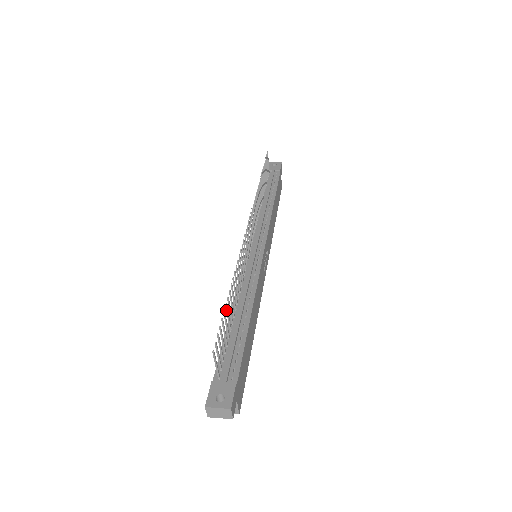
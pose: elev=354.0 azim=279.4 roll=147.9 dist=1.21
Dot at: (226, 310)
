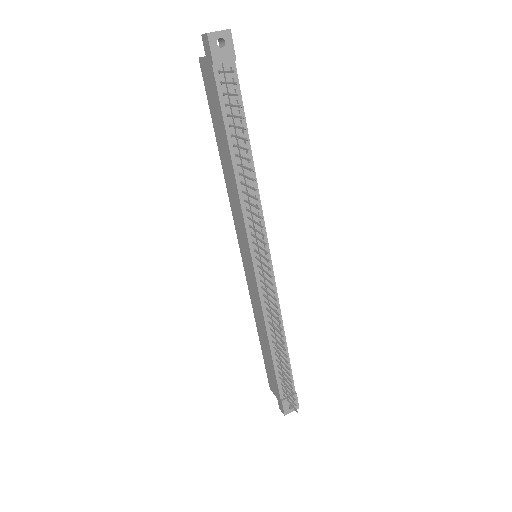
Dot at: occluded
